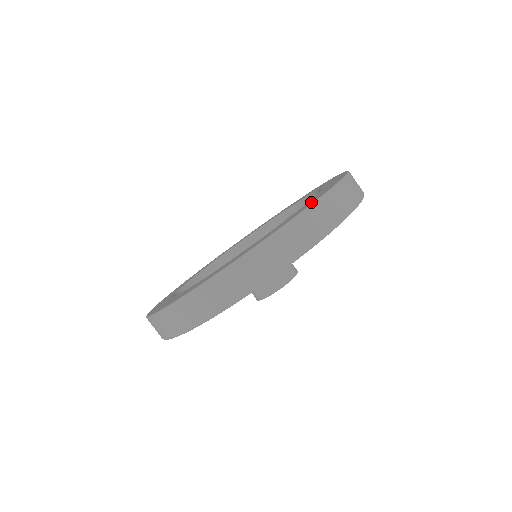
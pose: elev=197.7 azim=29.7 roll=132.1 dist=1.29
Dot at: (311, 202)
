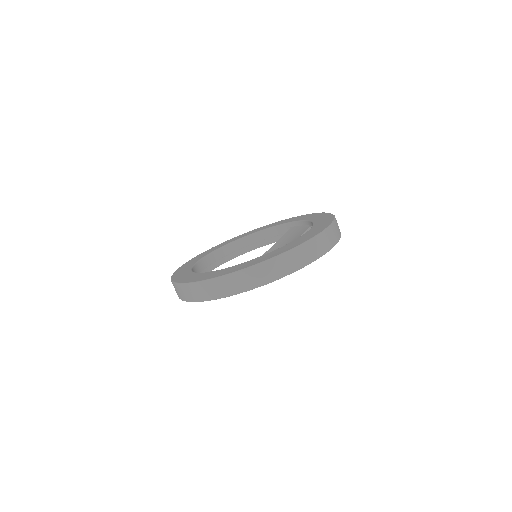
Dot at: (293, 245)
